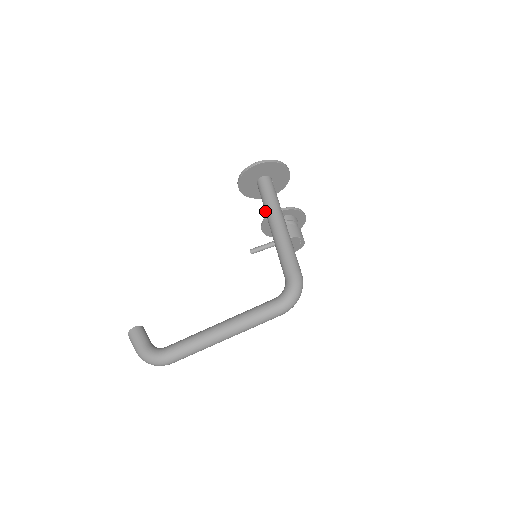
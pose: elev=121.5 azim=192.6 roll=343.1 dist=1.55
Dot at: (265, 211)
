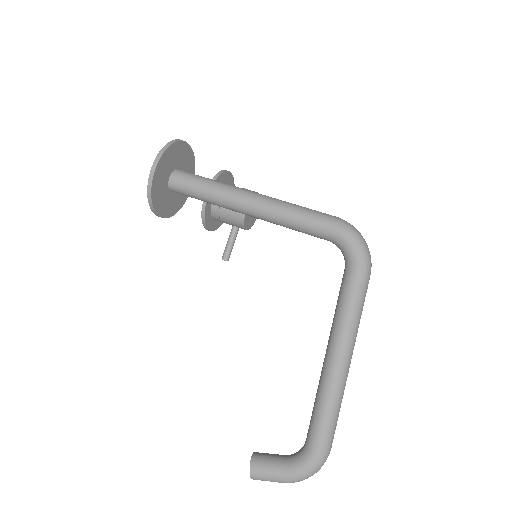
Dot at: (218, 205)
